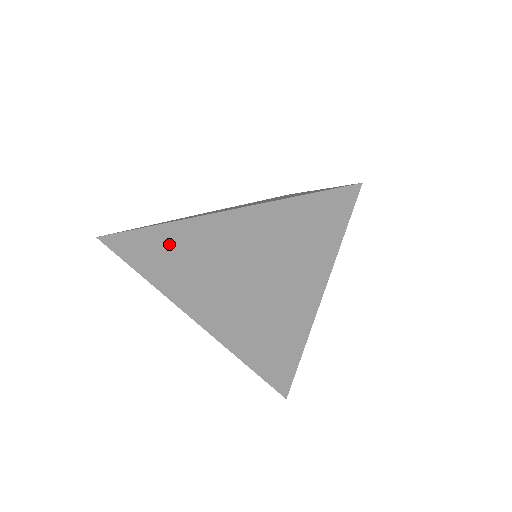
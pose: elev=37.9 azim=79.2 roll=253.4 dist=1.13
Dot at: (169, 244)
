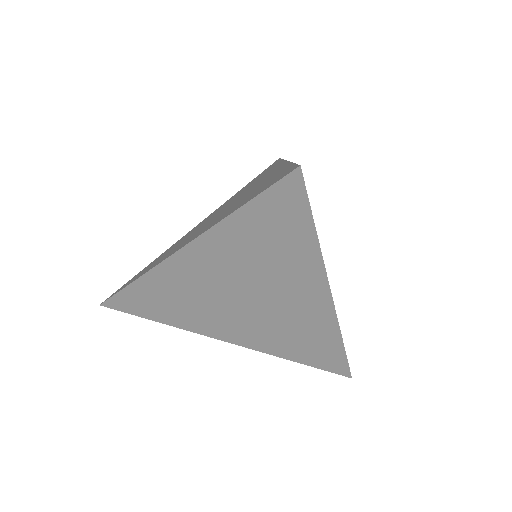
Dot at: (160, 289)
